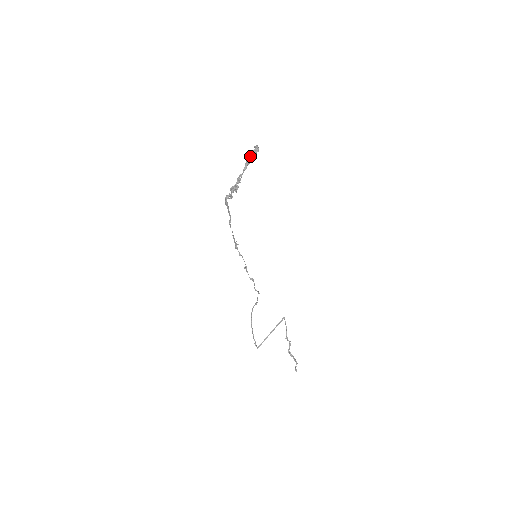
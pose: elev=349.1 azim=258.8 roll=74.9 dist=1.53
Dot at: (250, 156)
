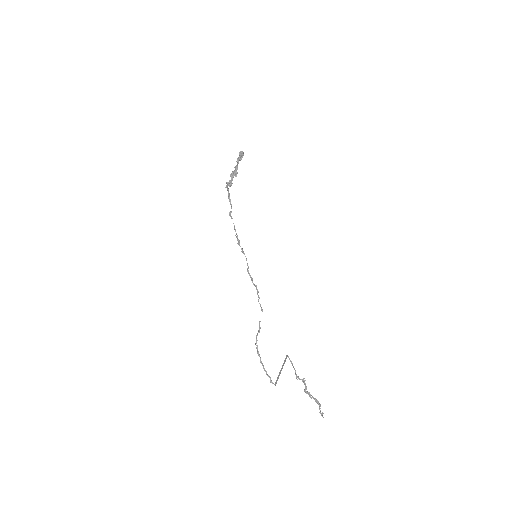
Dot at: (238, 157)
